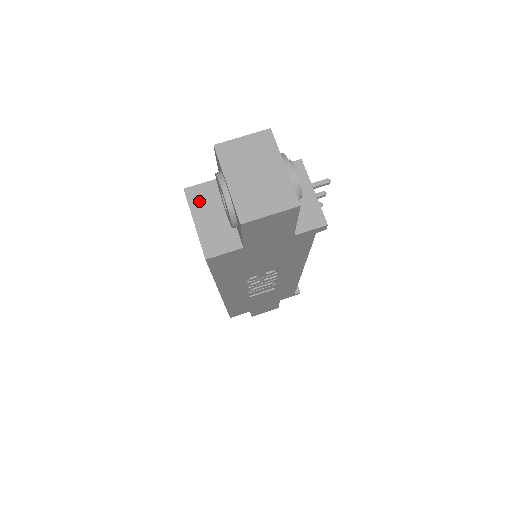
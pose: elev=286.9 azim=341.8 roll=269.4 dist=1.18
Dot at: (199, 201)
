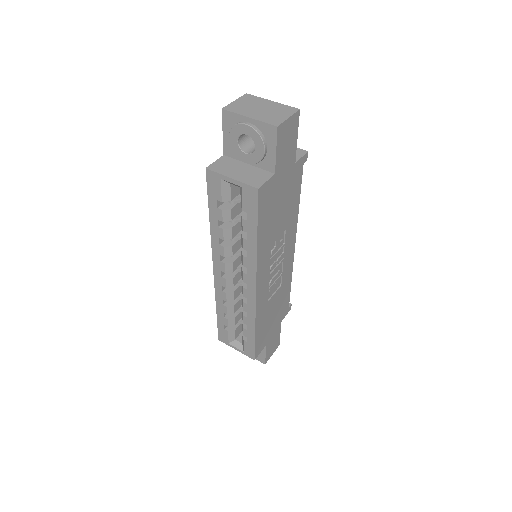
Dot at: (222, 168)
